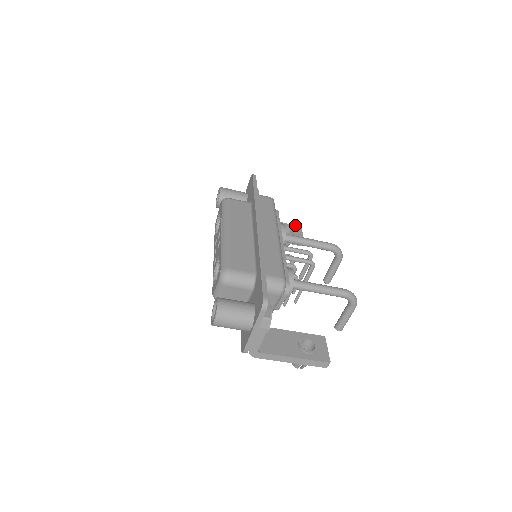
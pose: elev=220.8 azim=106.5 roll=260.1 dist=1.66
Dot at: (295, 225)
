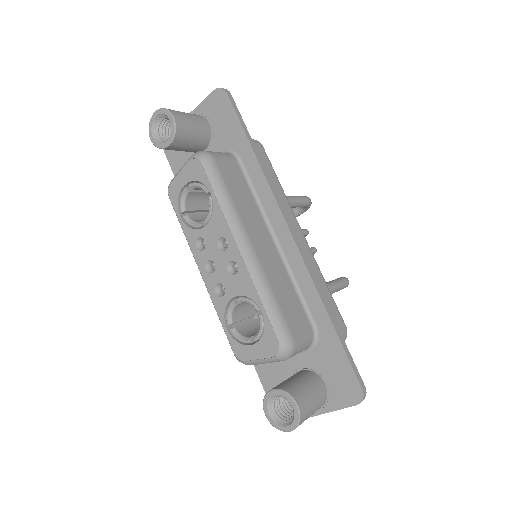
Dot at: occluded
